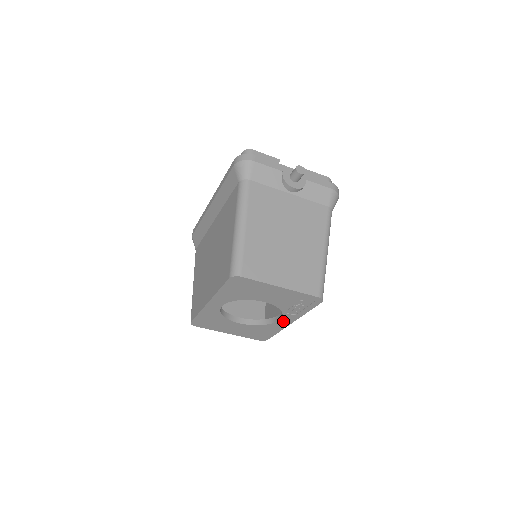
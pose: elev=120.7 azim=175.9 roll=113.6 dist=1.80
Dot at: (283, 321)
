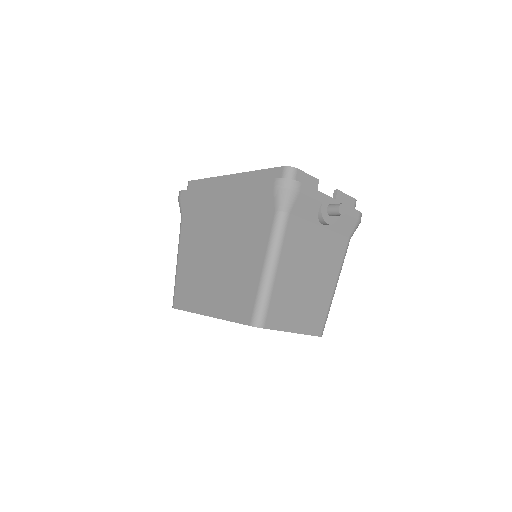
Dot at: occluded
